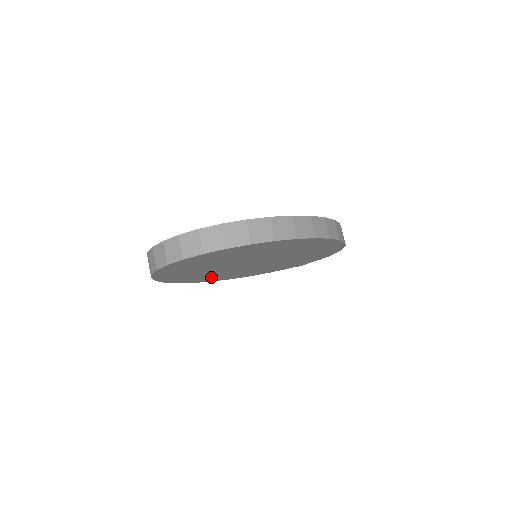
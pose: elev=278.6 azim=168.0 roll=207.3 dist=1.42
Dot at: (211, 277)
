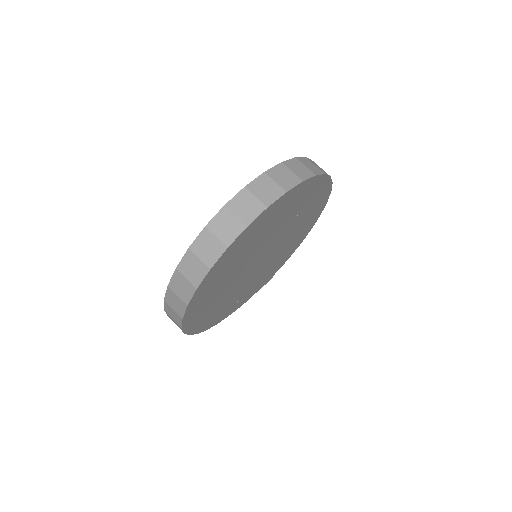
Dot at: (214, 313)
